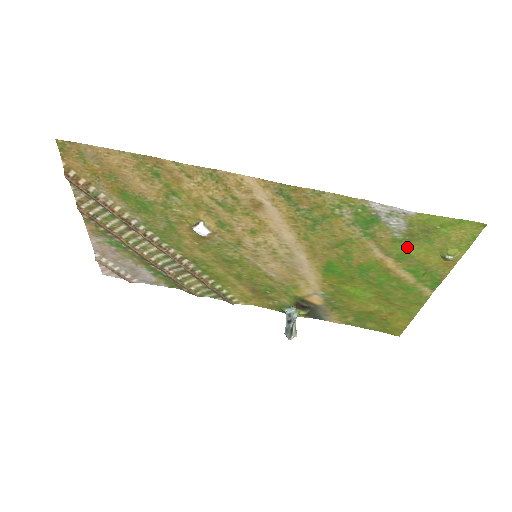
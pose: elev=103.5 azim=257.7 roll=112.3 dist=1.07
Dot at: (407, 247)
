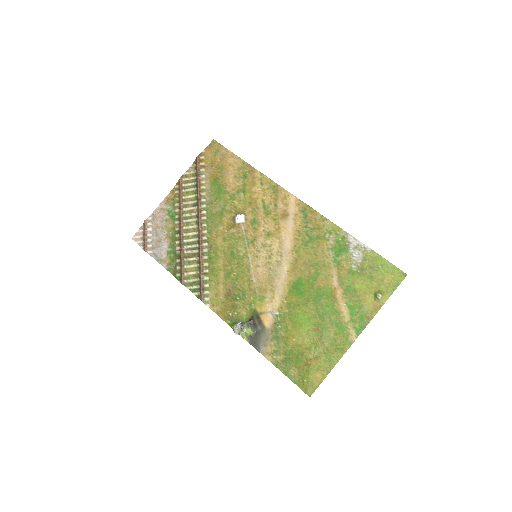
Dot at: (356, 280)
